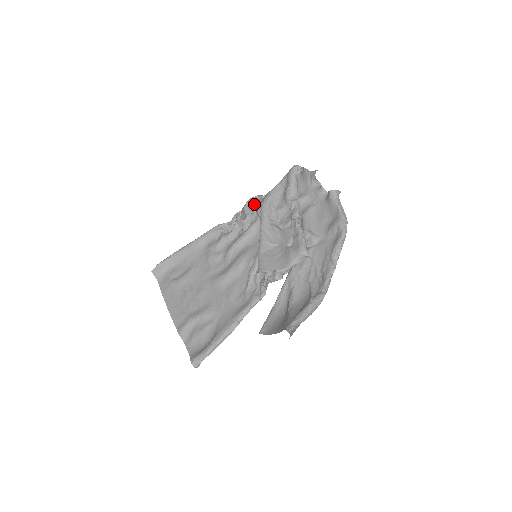
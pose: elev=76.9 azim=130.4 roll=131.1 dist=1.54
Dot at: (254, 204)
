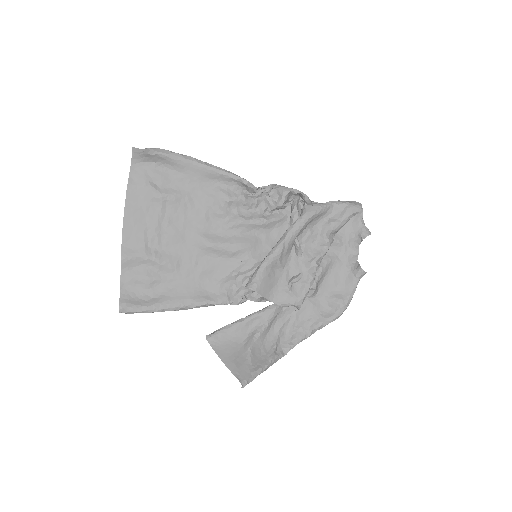
Dot at: (295, 194)
